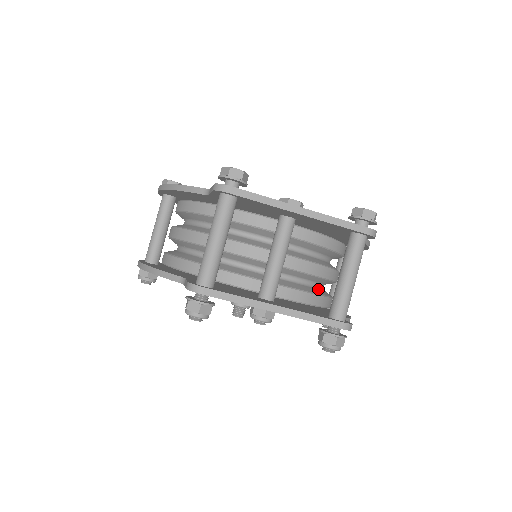
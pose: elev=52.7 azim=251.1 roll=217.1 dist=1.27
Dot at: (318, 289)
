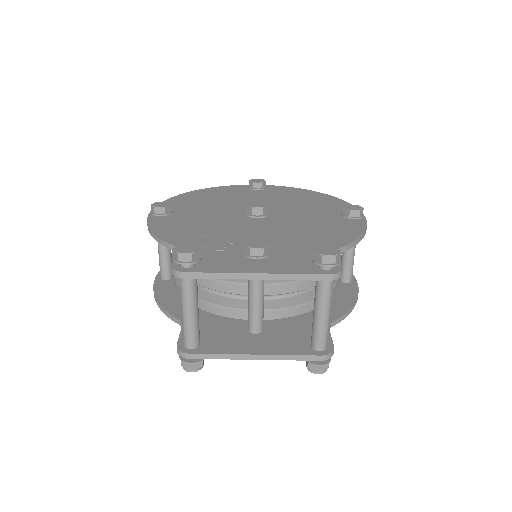
Dot at: occluded
